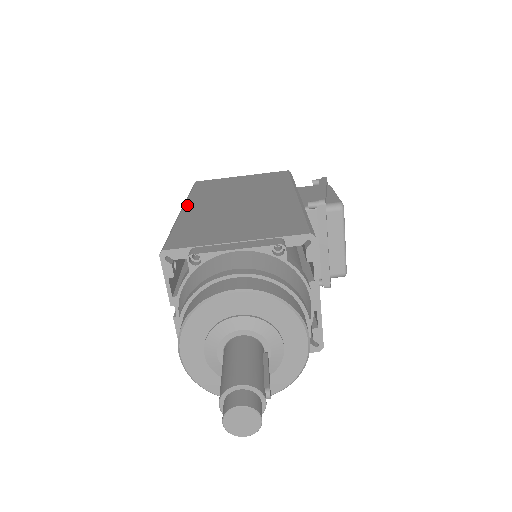
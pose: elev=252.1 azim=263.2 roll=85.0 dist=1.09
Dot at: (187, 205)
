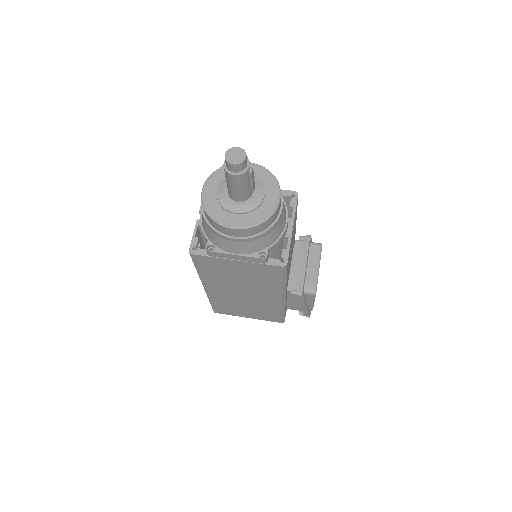
Dot at: occluded
